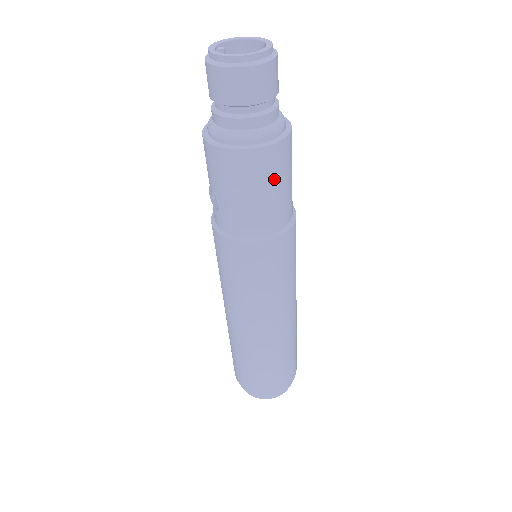
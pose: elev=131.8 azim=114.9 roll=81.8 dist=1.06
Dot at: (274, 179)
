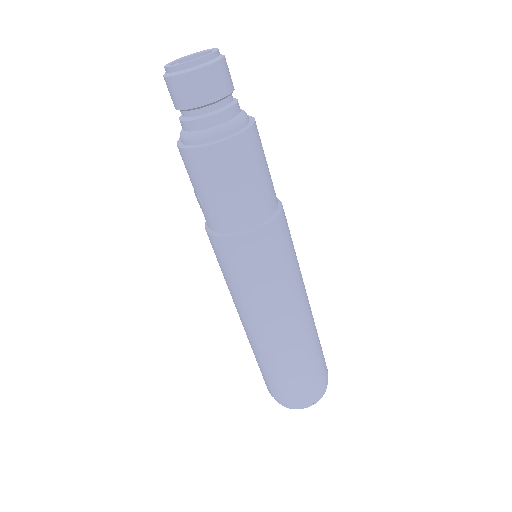
Dot at: (243, 171)
